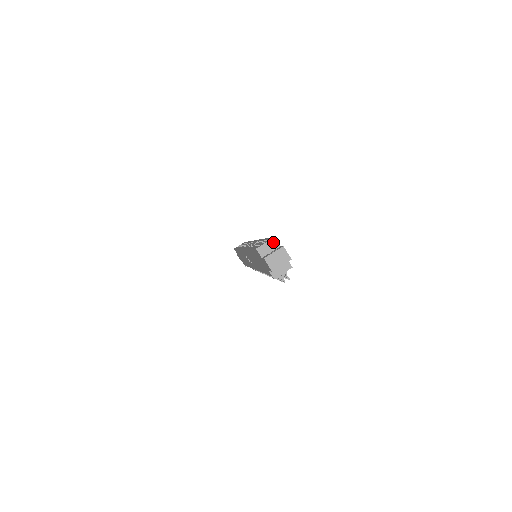
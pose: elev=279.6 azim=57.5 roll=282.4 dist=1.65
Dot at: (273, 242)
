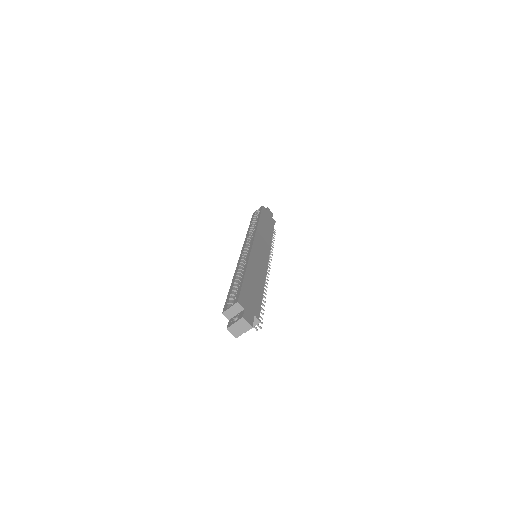
Dot at: (237, 306)
